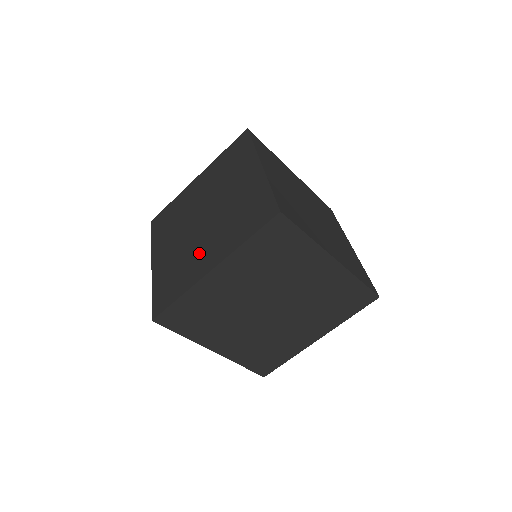
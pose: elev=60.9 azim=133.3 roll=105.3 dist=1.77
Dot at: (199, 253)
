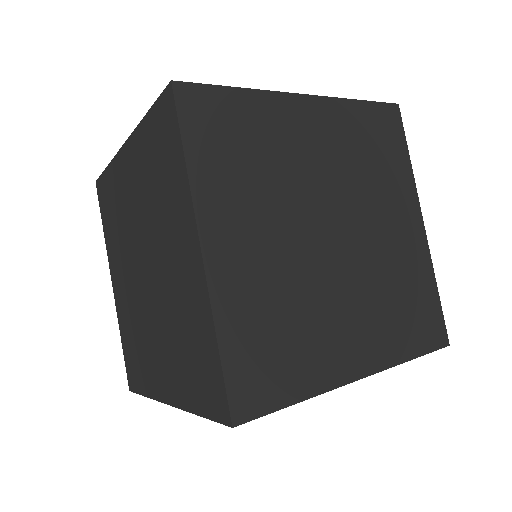
Dot at: (151, 348)
